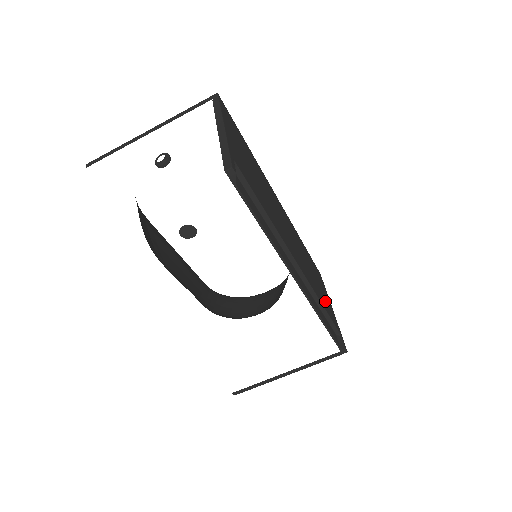
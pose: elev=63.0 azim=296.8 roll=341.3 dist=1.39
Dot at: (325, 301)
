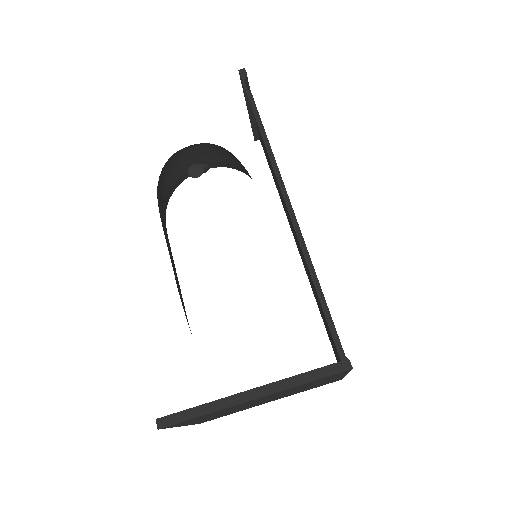
Dot at: occluded
